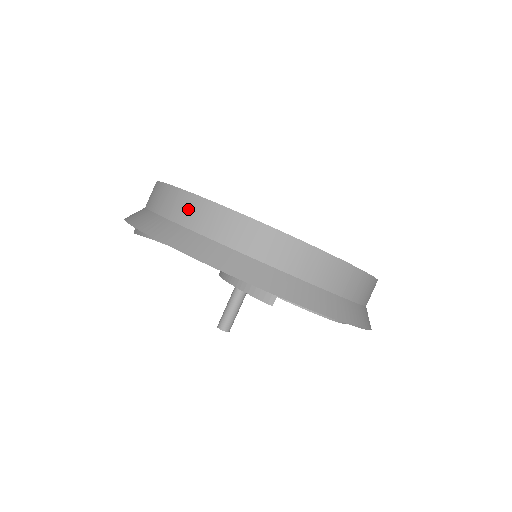
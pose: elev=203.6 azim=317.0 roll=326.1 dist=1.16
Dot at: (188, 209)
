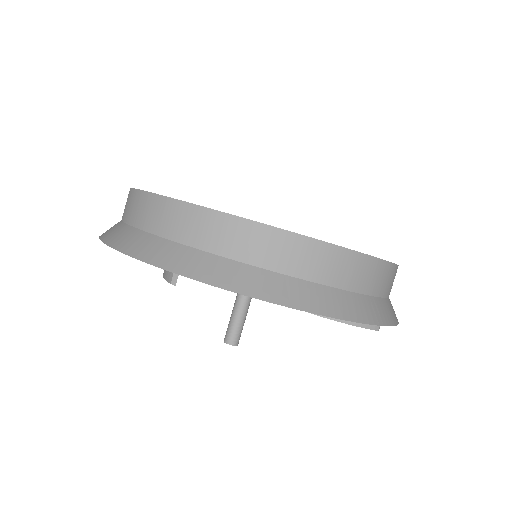
Dot at: (126, 204)
